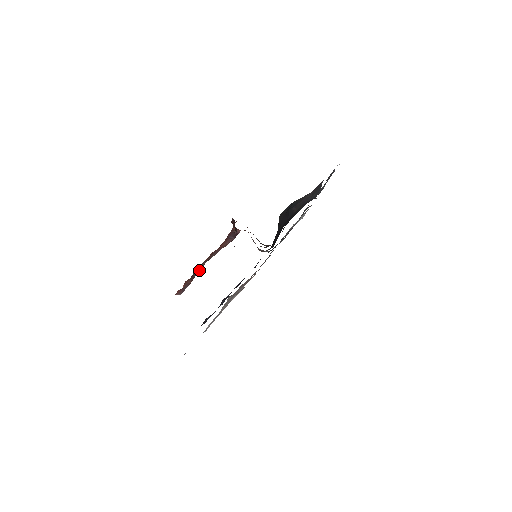
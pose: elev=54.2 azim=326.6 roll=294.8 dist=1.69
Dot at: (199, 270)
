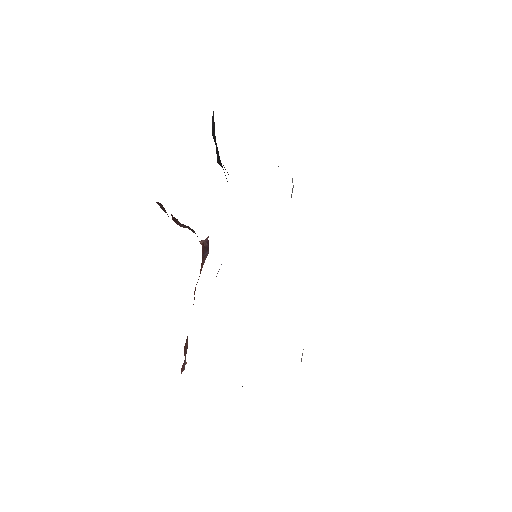
Dot at: occluded
